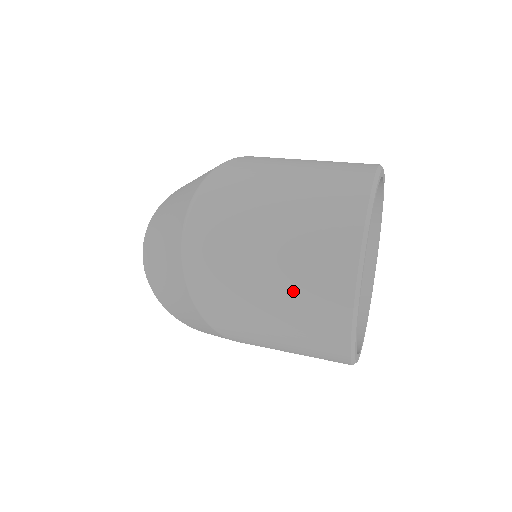
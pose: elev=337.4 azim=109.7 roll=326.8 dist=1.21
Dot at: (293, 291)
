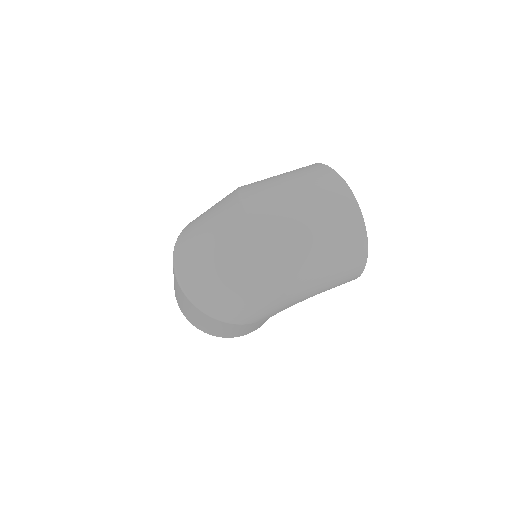
Dot at: (334, 237)
